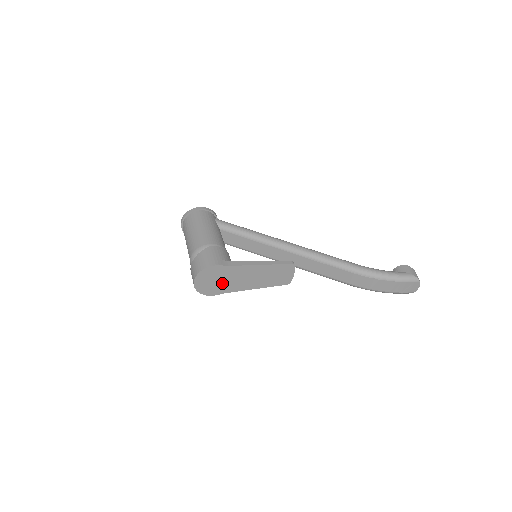
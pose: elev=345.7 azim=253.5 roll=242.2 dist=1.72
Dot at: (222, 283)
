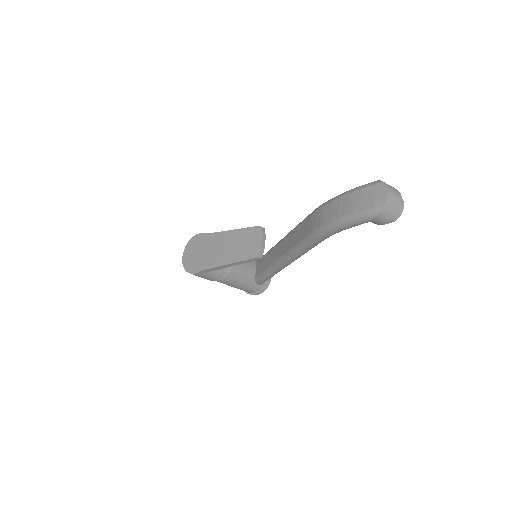
Dot at: (202, 256)
